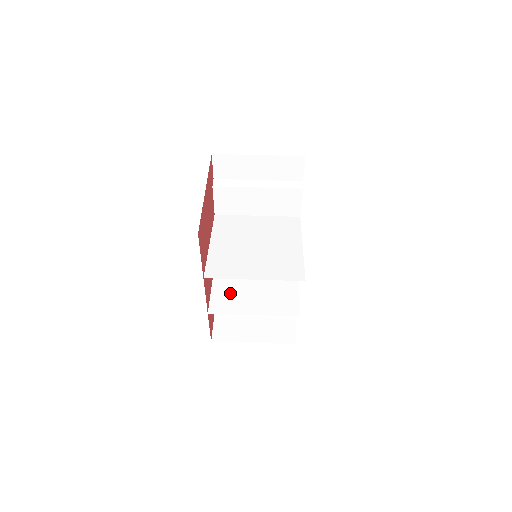
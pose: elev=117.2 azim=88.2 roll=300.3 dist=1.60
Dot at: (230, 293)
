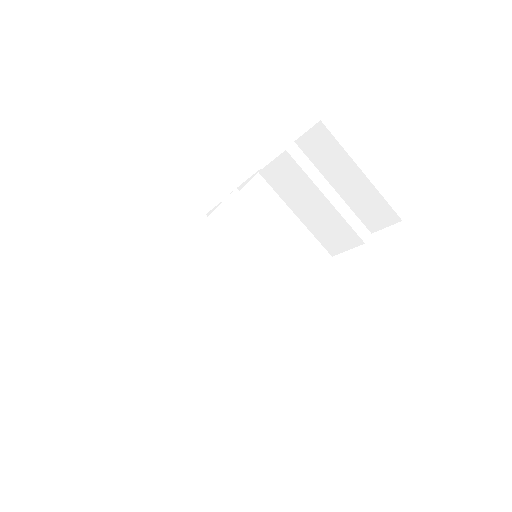
Dot at: (197, 263)
